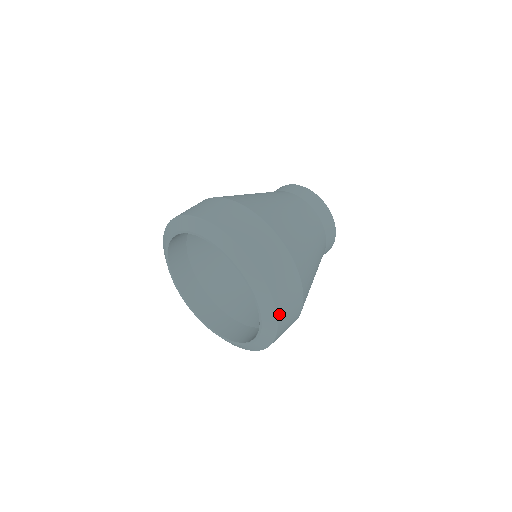
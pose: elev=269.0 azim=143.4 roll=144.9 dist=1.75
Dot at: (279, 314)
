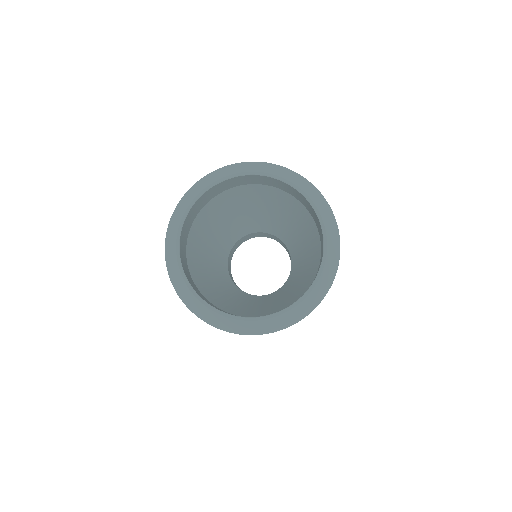
Dot at: (339, 243)
